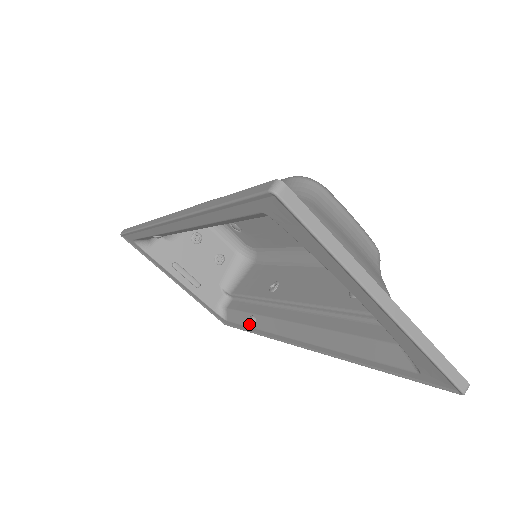
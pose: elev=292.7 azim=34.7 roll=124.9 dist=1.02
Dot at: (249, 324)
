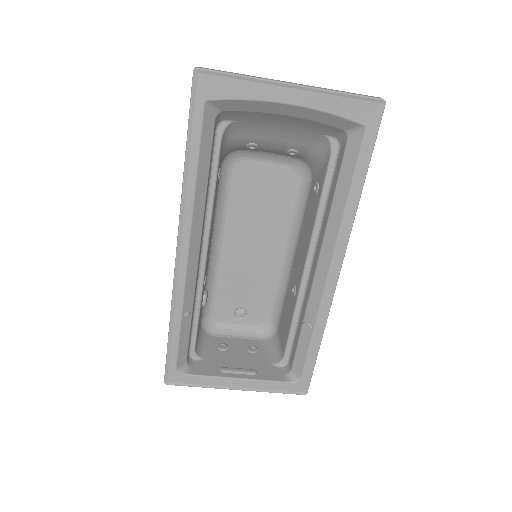
Dot at: (309, 335)
